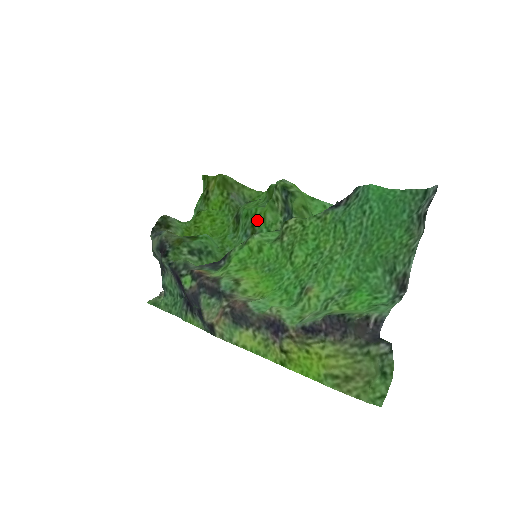
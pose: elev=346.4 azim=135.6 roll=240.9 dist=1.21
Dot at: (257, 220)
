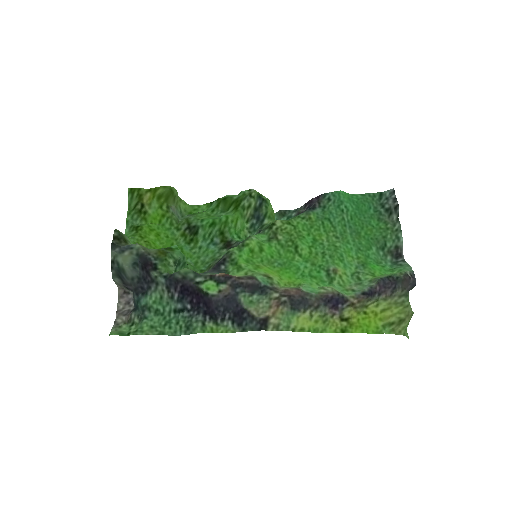
Dot at: (228, 227)
